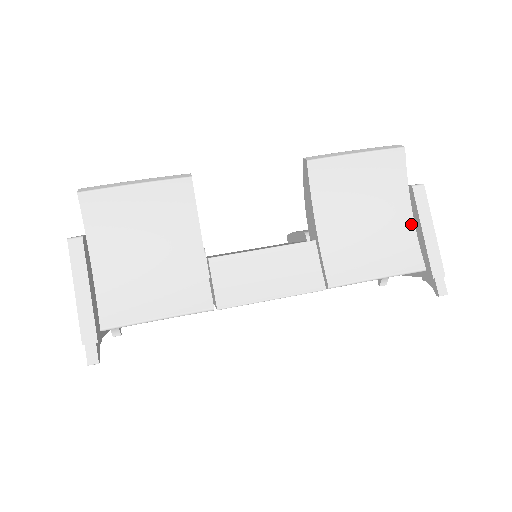
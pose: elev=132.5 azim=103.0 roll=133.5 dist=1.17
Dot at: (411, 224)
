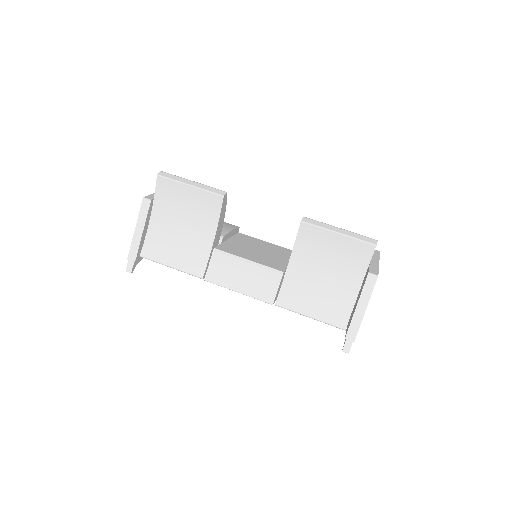
Dot at: (354, 296)
